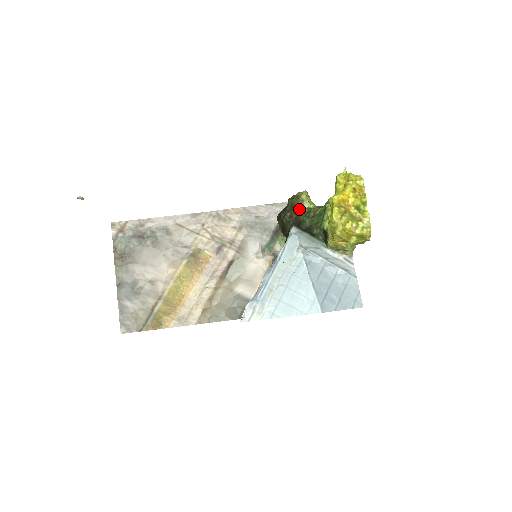
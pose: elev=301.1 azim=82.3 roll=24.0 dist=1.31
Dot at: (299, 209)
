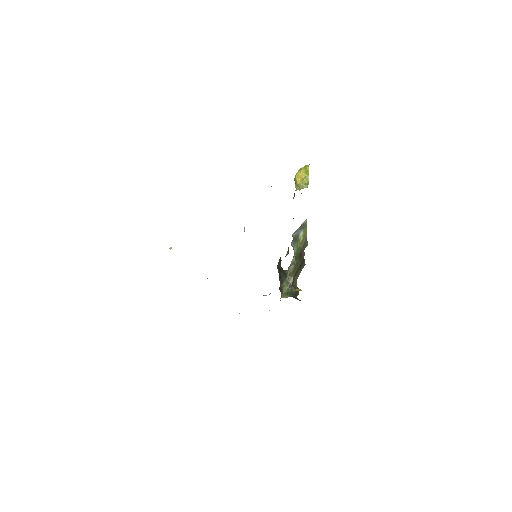
Dot at: occluded
